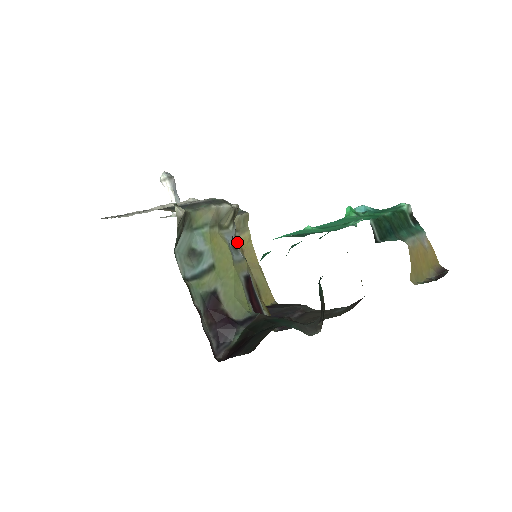
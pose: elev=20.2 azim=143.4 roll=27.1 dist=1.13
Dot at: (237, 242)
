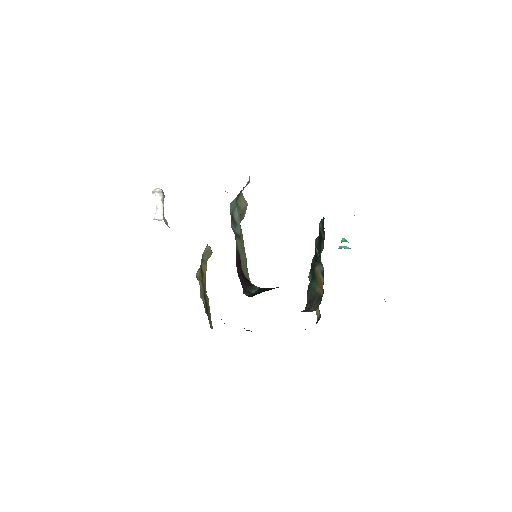
Dot at: occluded
